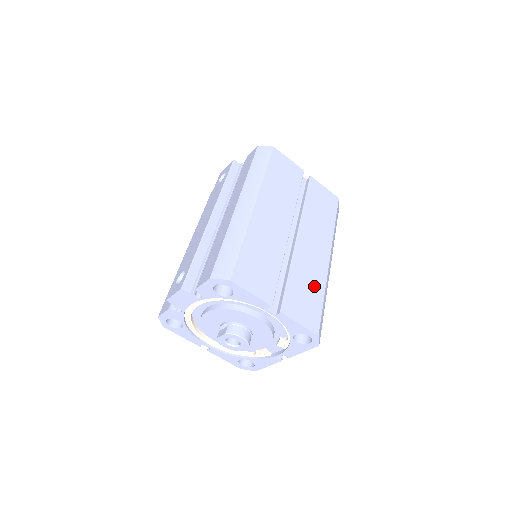
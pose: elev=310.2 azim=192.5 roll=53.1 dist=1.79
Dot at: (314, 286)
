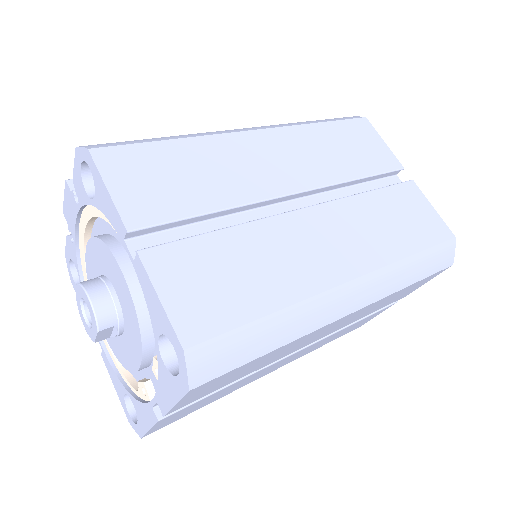
Dot at: (266, 282)
